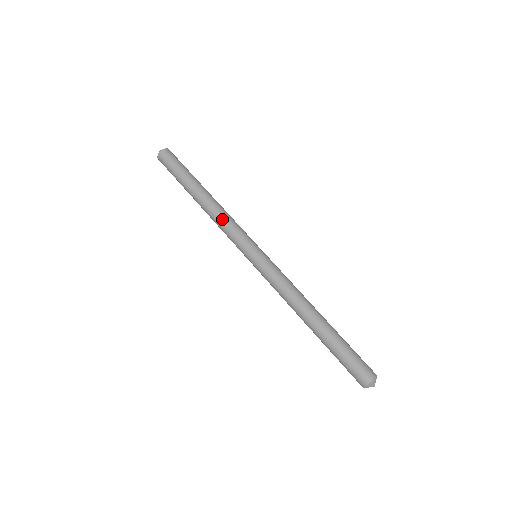
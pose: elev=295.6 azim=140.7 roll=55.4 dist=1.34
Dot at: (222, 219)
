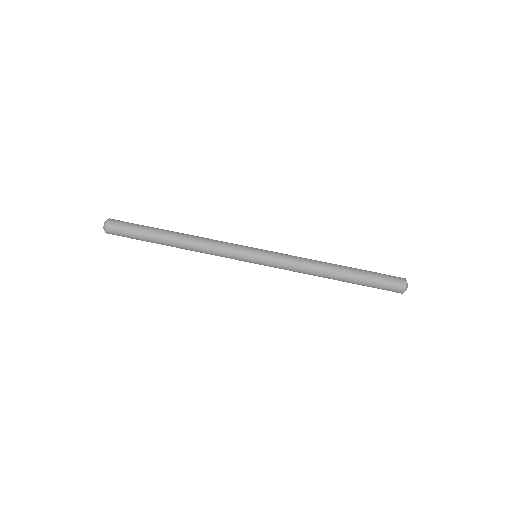
Dot at: (208, 246)
